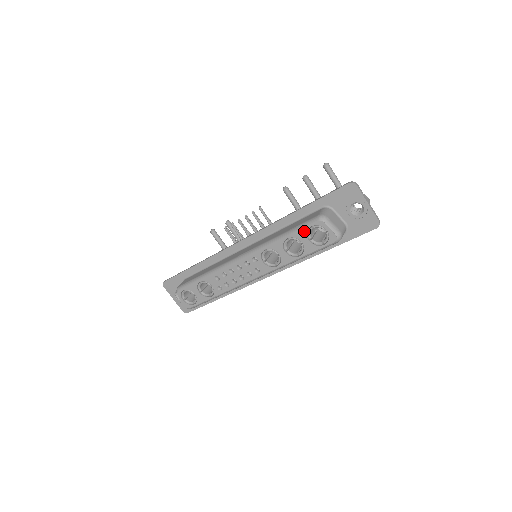
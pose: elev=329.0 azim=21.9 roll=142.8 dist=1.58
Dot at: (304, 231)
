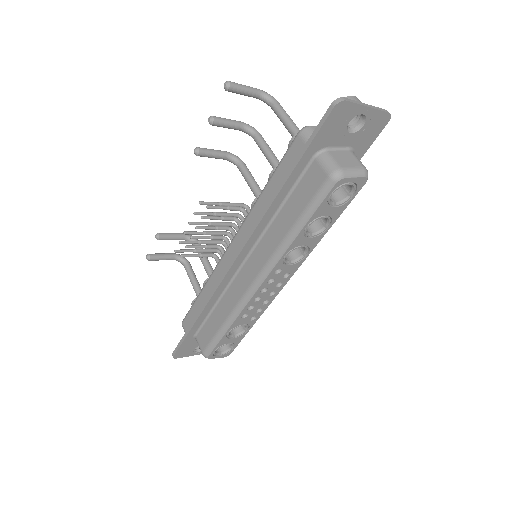
Dot at: (323, 205)
